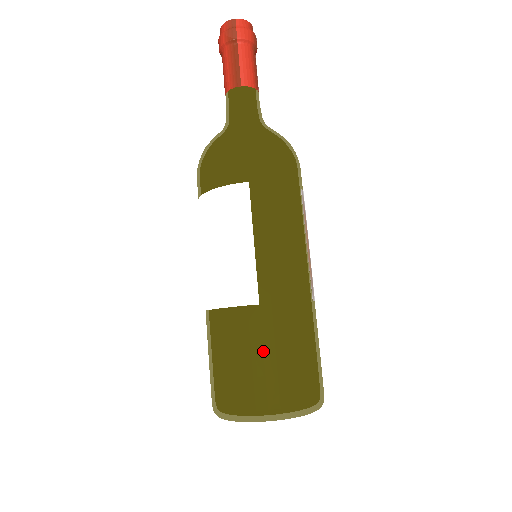
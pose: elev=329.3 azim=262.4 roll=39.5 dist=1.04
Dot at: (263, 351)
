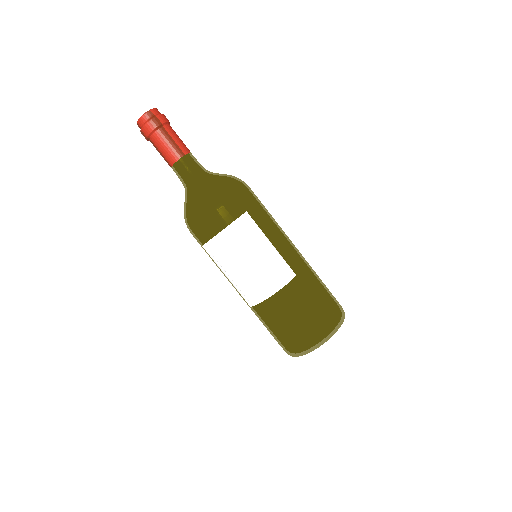
Dot at: (314, 298)
